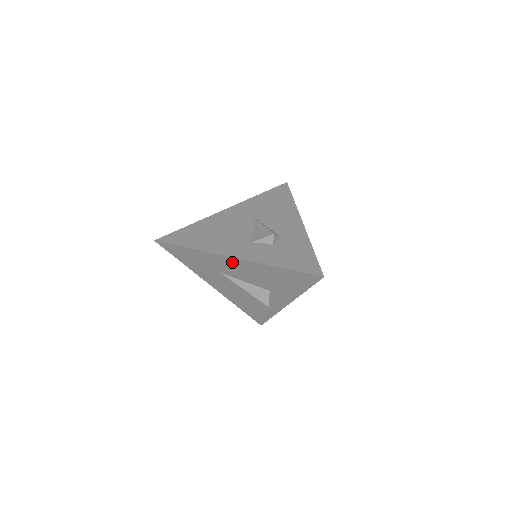
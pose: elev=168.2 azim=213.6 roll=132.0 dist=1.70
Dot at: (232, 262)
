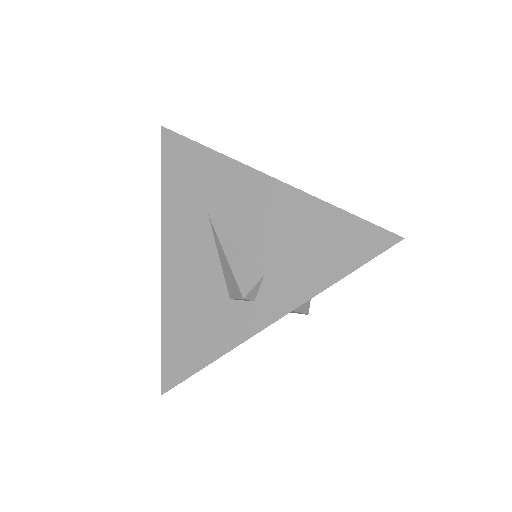
Dot at: (253, 186)
